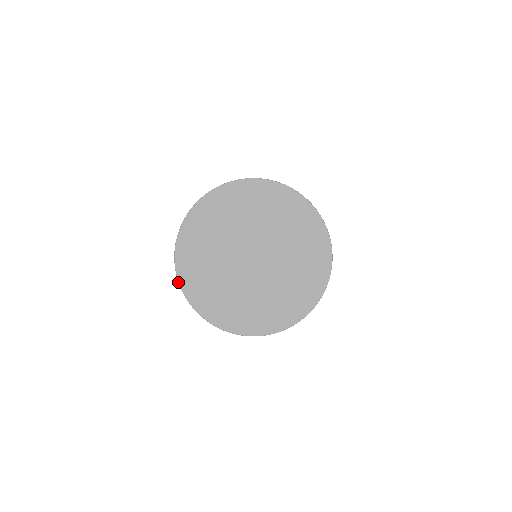
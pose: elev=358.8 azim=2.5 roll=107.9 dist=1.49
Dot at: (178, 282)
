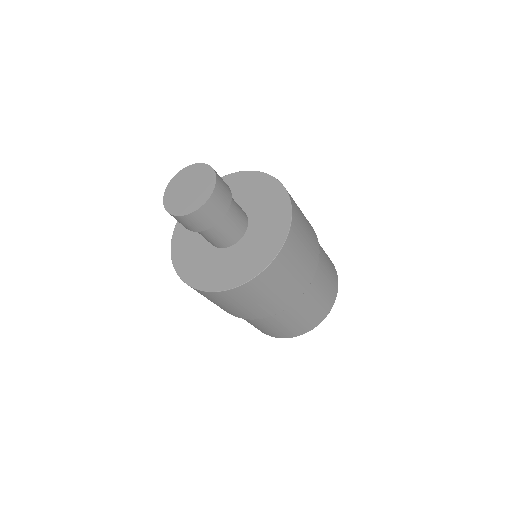
Dot at: occluded
